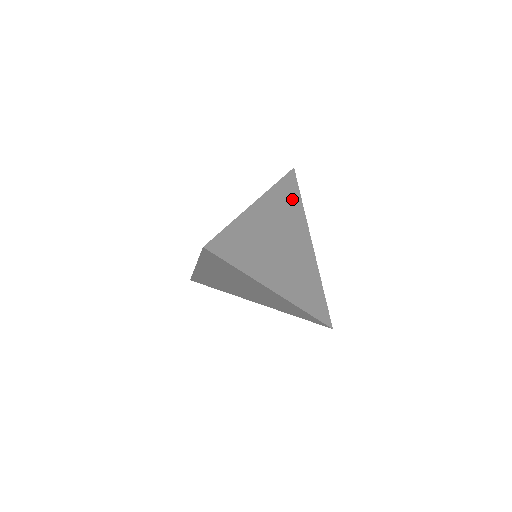
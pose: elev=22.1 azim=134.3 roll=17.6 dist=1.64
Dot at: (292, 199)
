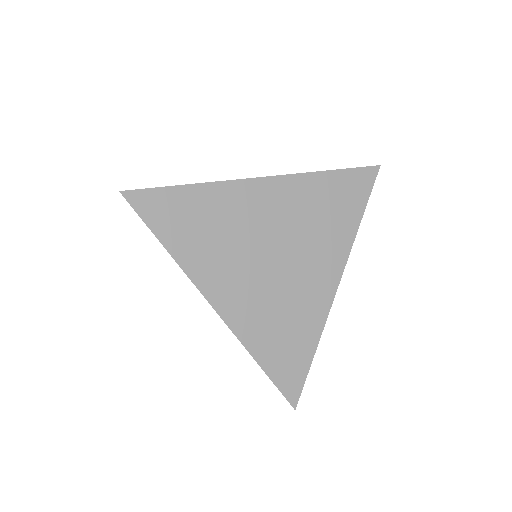
Dot at: (343, 205)
